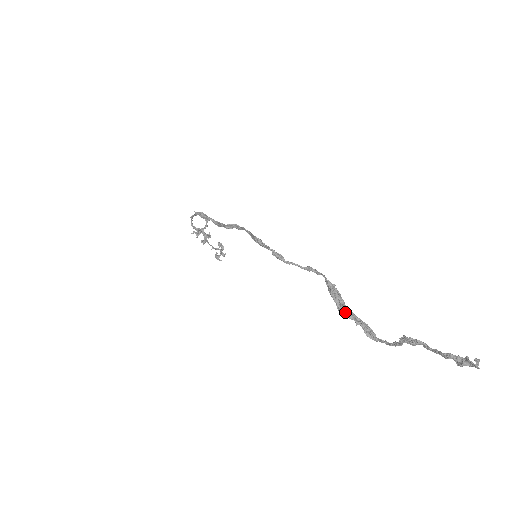
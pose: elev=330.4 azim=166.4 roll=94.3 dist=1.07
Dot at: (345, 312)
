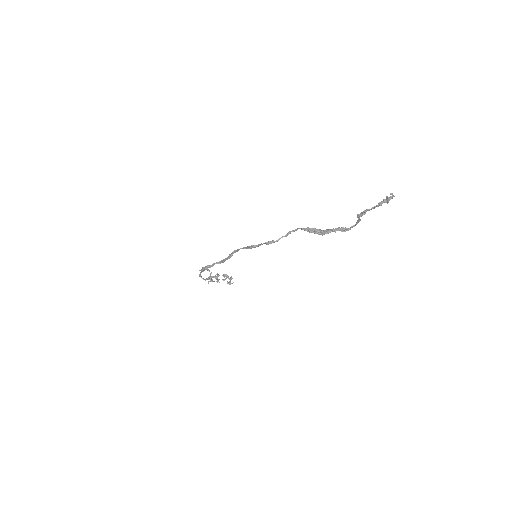
Dot at: (325, 233)
